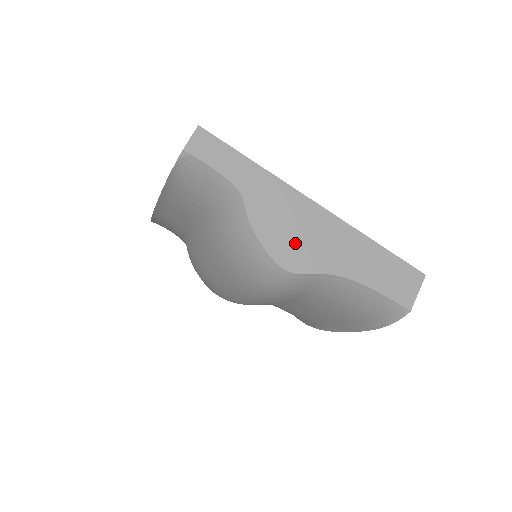
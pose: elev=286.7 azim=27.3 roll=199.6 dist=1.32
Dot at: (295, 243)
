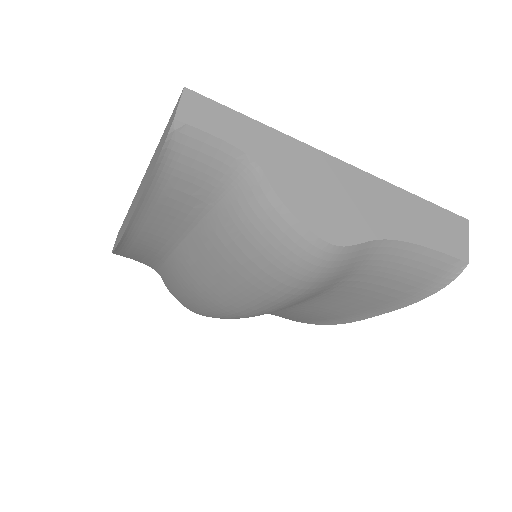
Dot at: (333, 210)
